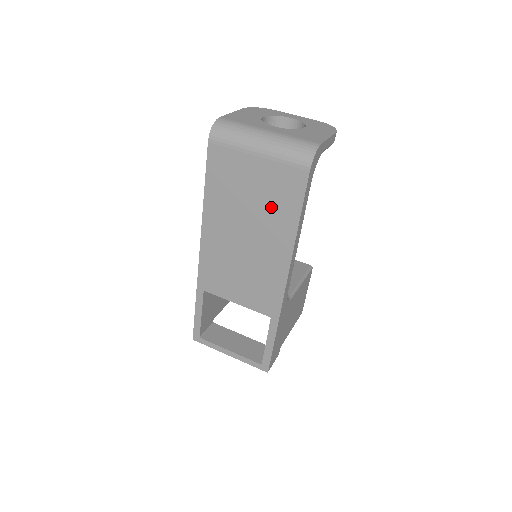
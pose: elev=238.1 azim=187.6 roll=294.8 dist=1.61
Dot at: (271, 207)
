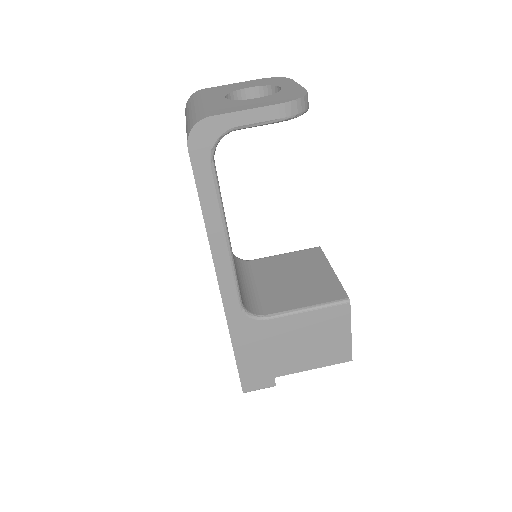
Dot at: occluded
